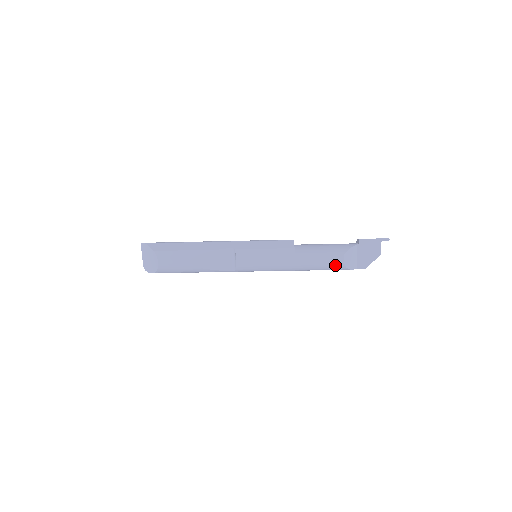
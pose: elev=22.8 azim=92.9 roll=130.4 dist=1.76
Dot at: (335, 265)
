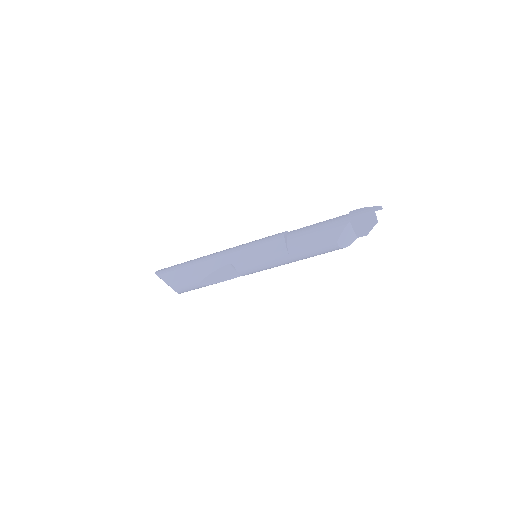
Dot at: (332, 250)
